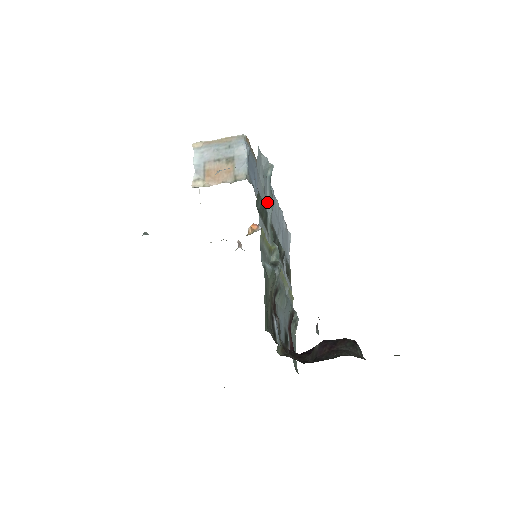
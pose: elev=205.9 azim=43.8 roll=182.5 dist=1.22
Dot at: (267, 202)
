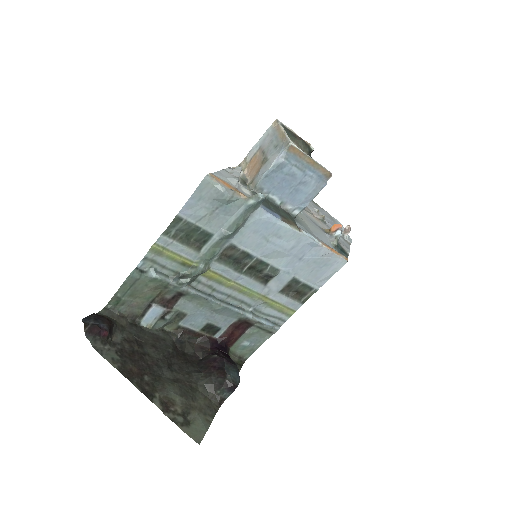
Dot at: (223, 226)
